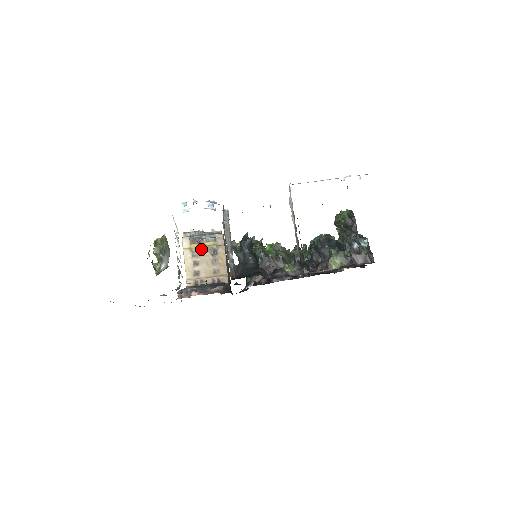
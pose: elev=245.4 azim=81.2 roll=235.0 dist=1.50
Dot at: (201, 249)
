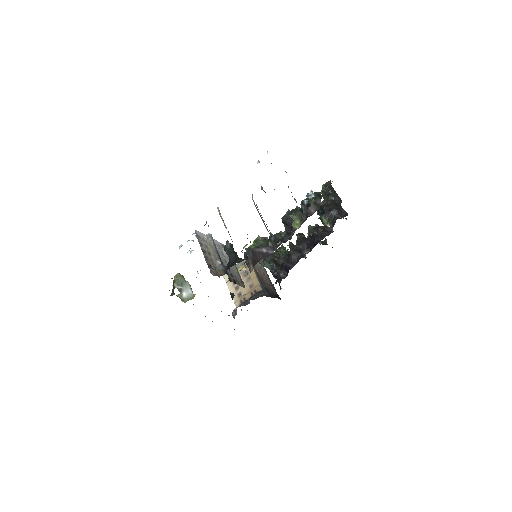
Dot at: occluded
